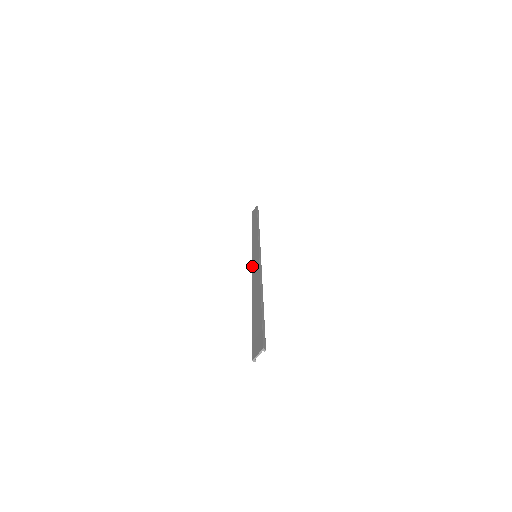
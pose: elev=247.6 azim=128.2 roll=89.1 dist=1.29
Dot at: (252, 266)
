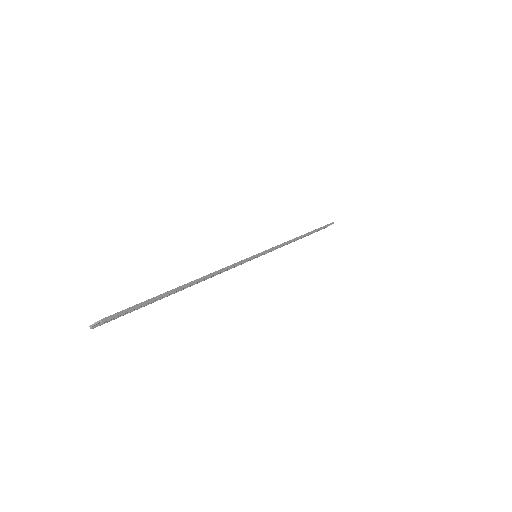
Dot at: occluded
